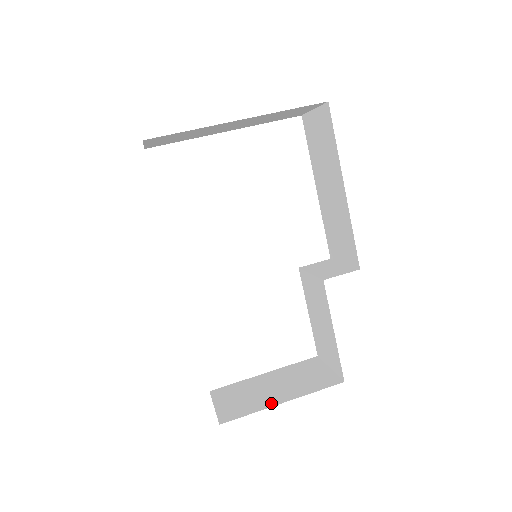
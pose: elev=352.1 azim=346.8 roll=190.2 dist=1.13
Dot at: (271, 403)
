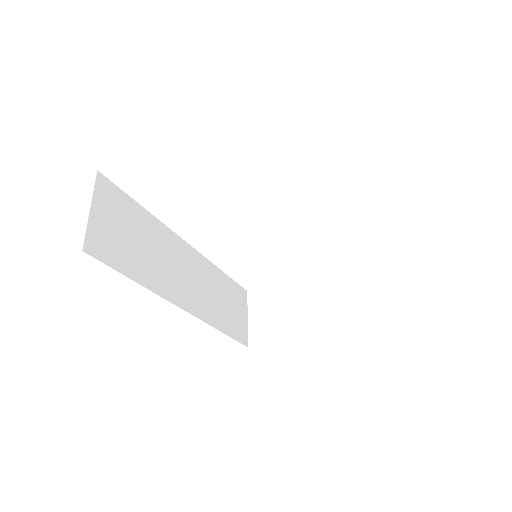
Dot at: (289, 335)
